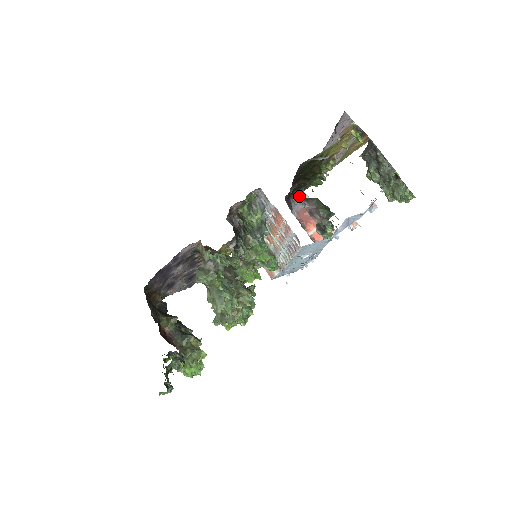
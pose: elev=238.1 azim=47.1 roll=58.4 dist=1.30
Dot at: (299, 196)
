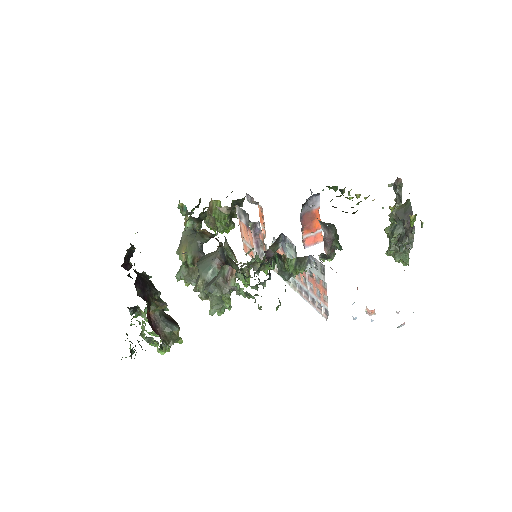
Dot at: (313, 198)
